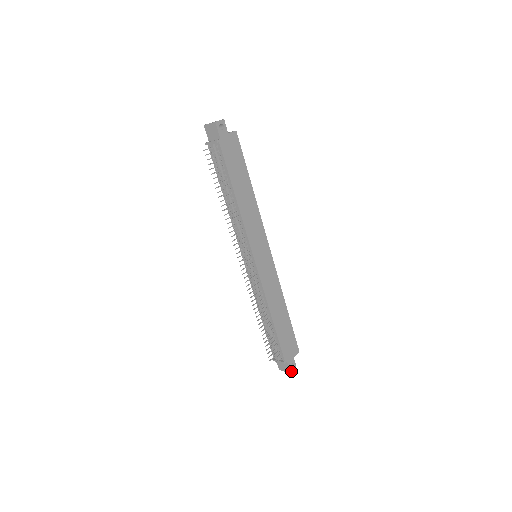
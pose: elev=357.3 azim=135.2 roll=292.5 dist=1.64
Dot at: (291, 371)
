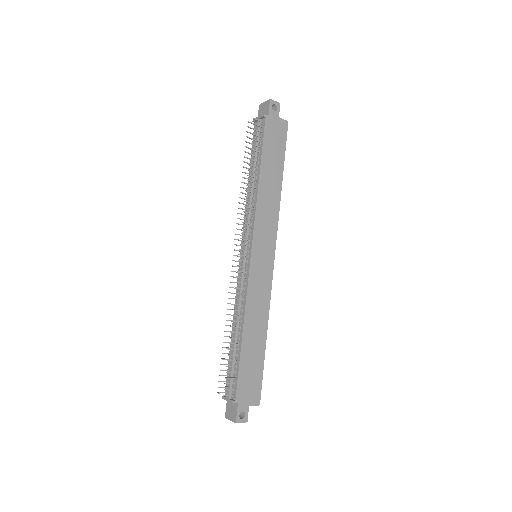
Dot at: (238, 421)
